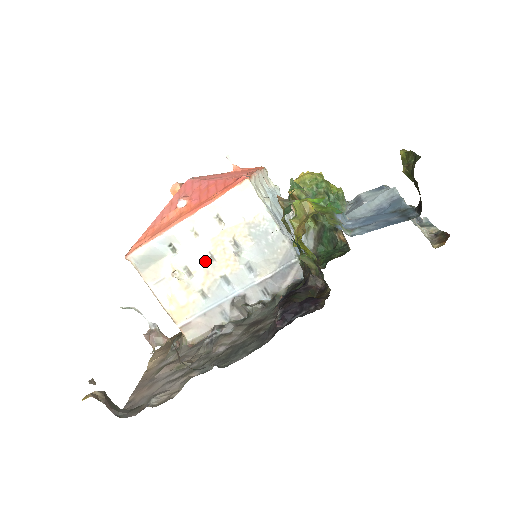
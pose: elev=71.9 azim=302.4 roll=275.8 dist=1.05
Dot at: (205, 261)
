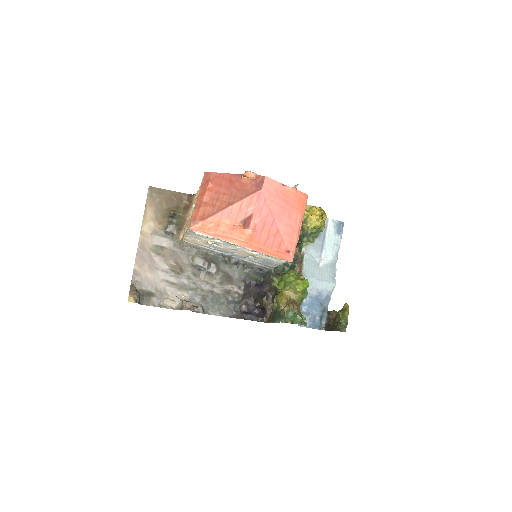
Dot at: (231, 249)
